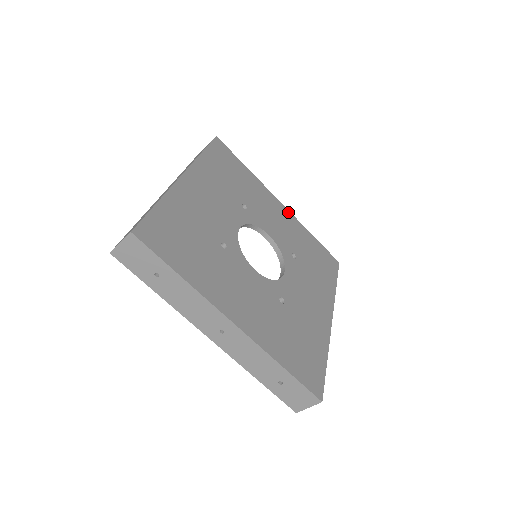
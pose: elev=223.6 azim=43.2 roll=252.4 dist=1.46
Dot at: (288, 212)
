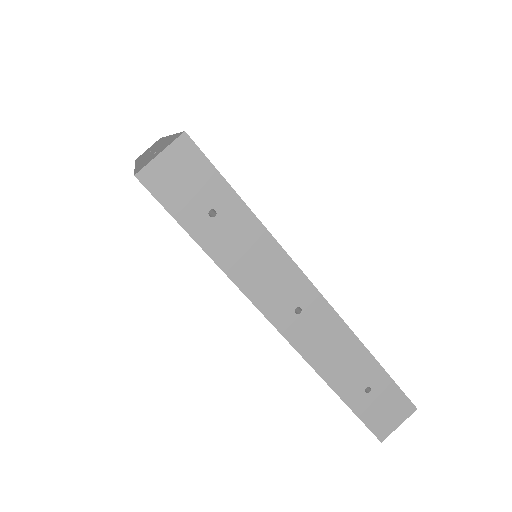
Dot at: occluded
